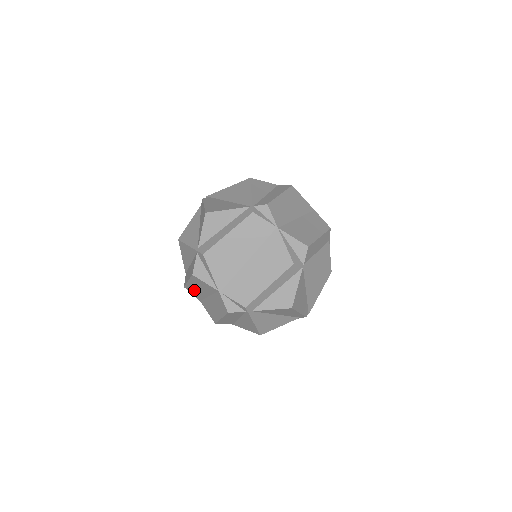
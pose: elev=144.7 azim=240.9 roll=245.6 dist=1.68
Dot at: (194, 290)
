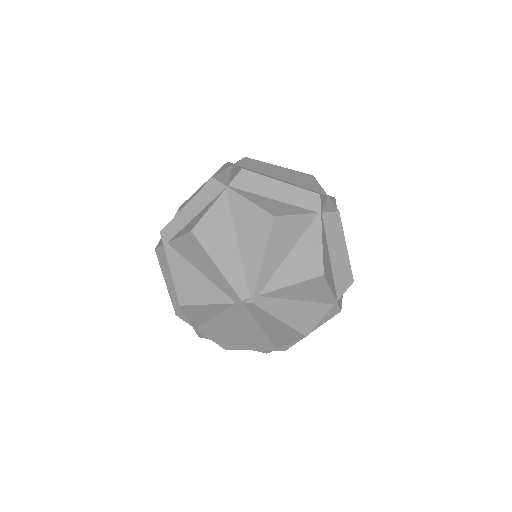
Dot at: occluded
